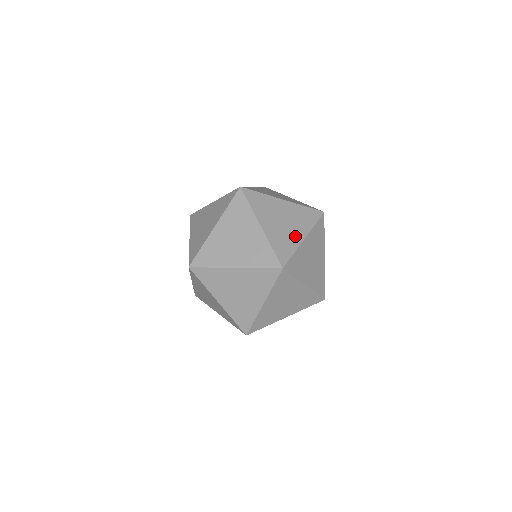
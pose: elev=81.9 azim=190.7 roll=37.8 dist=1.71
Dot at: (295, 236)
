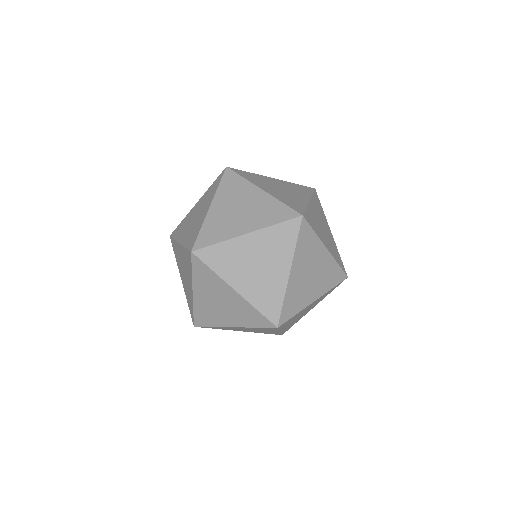
Dot at: (277, 277)
